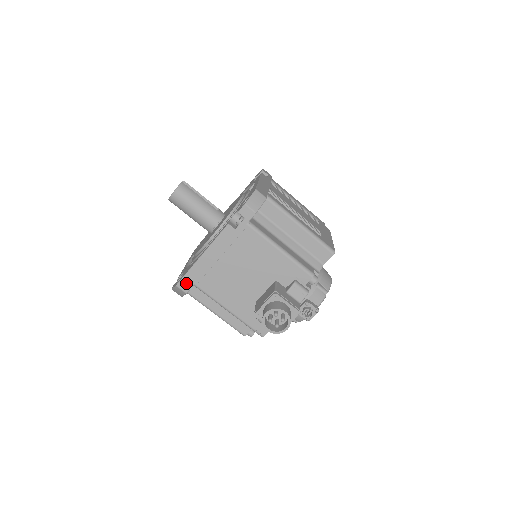
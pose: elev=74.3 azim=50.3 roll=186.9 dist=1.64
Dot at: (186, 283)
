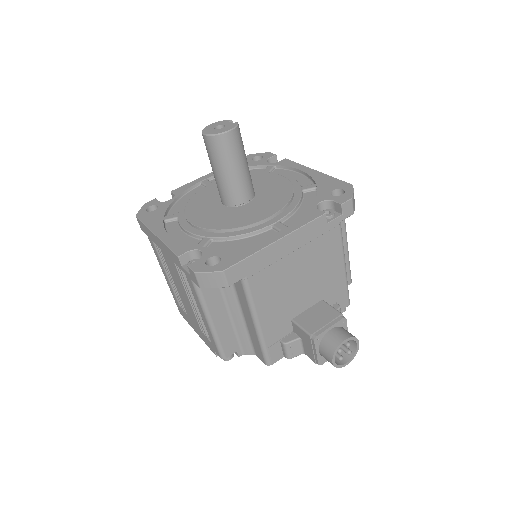
Dot at: (237, 272)
